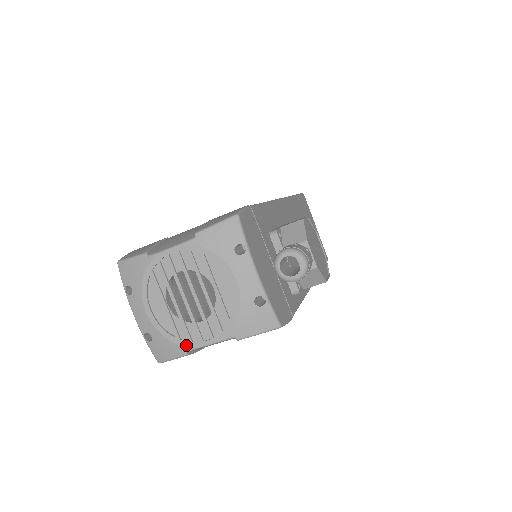
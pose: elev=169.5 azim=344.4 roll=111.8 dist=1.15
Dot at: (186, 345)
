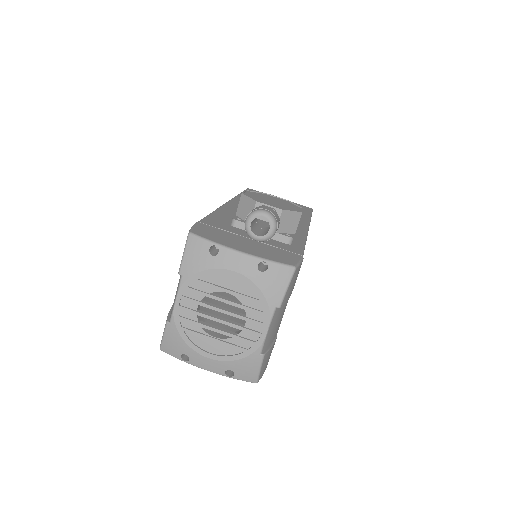
Dot at: (255, 349)
